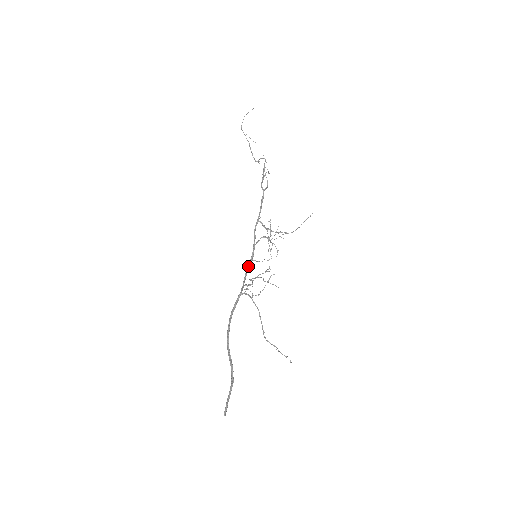
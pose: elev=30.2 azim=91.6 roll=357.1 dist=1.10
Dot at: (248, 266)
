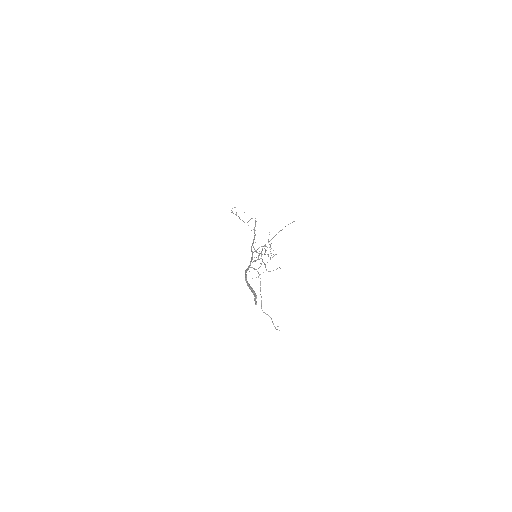
Dot at: (251, 259)
